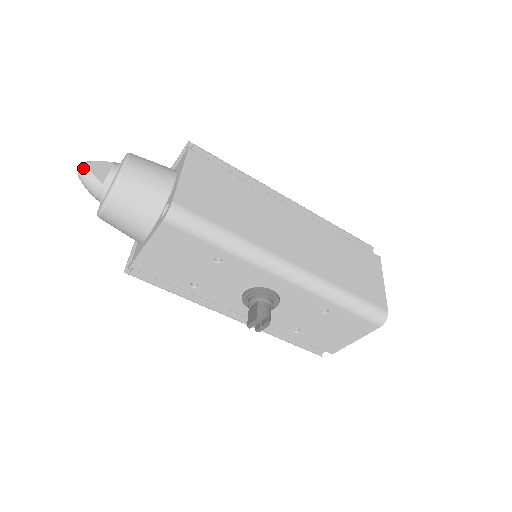
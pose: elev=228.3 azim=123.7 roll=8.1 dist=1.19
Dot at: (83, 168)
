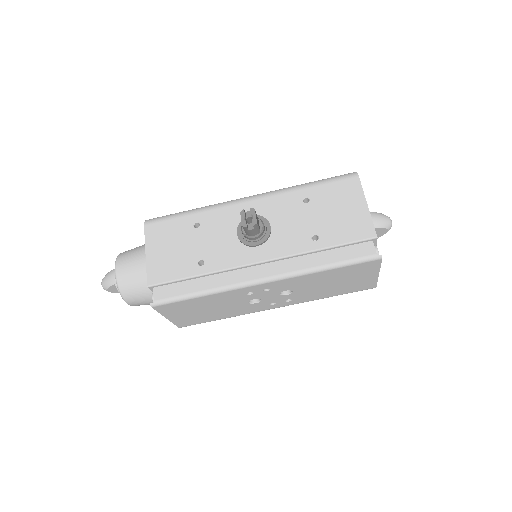
Dot at: (103, 278)
